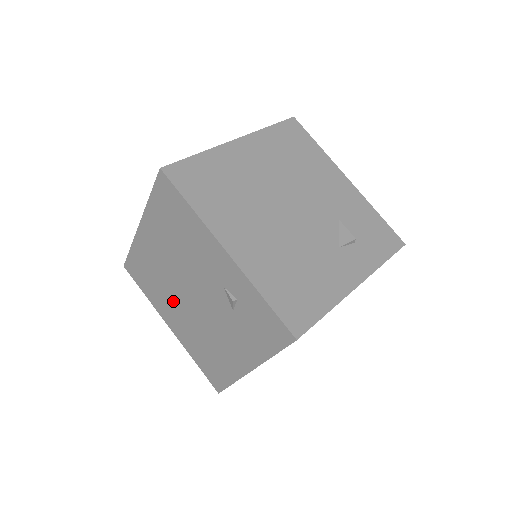
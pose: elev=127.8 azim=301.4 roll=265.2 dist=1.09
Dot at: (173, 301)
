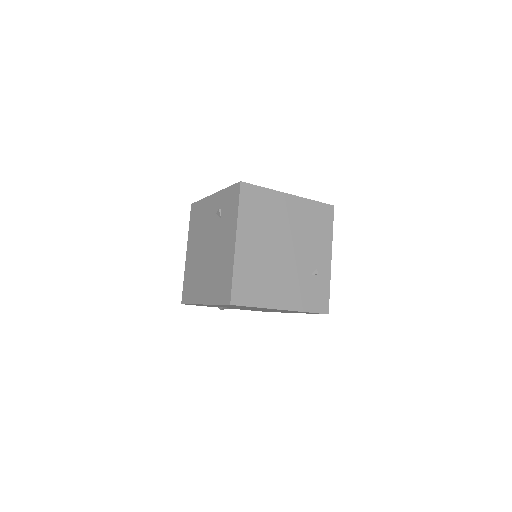
Dot at: (202, 274)
